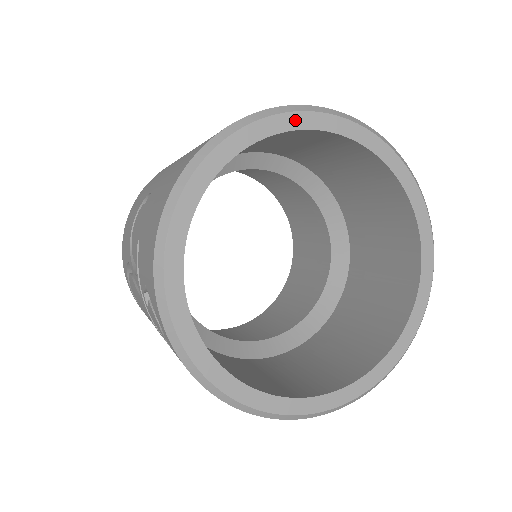
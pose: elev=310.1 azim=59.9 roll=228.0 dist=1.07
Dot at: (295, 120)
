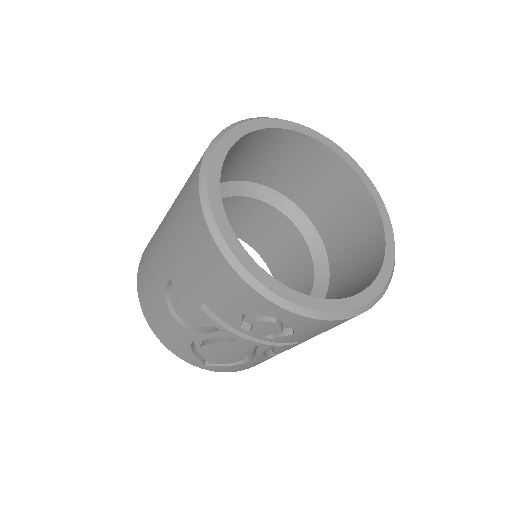
Dot at: (223, 147)
